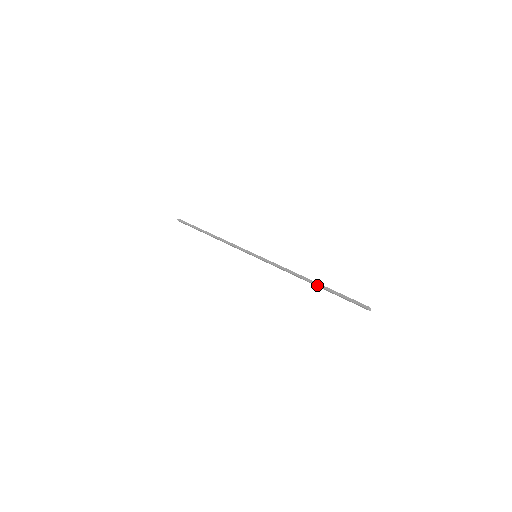
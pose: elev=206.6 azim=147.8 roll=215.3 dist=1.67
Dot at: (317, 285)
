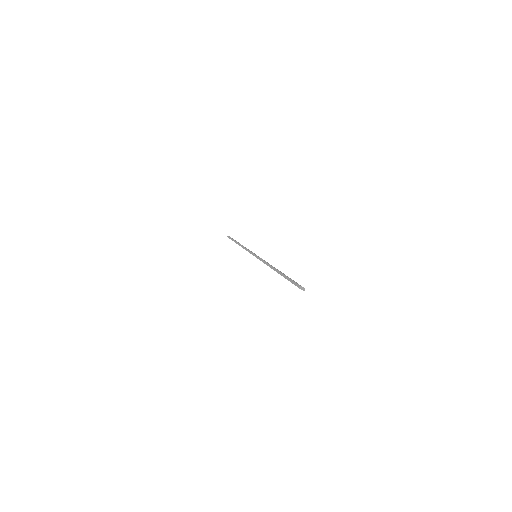
Dot at: (277, 272)
